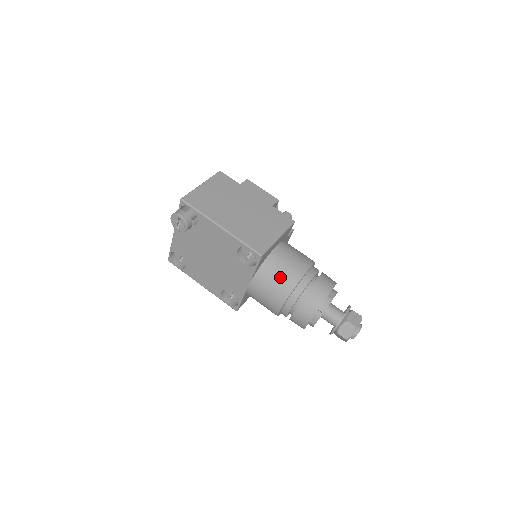
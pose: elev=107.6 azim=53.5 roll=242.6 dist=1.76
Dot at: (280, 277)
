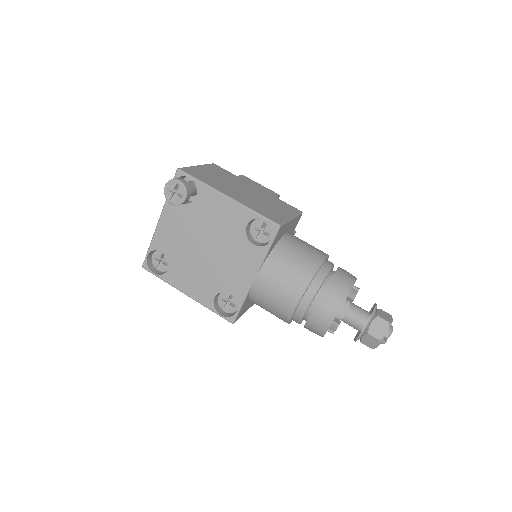
Dot at: (297, 261)
